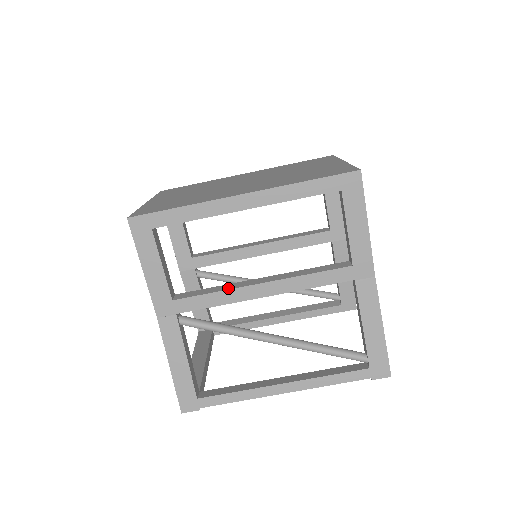
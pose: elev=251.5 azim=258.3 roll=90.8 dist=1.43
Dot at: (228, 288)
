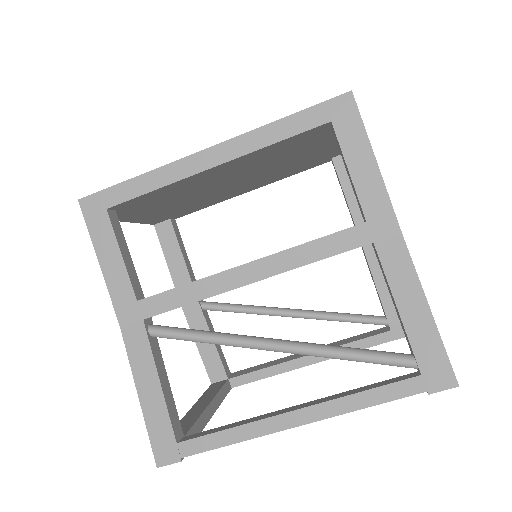
Dot at: (205, 277)
